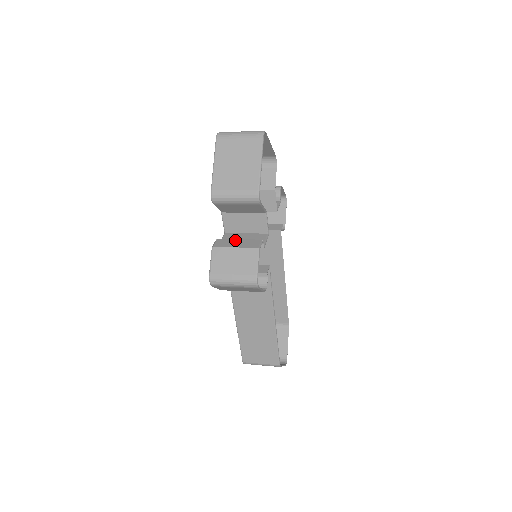
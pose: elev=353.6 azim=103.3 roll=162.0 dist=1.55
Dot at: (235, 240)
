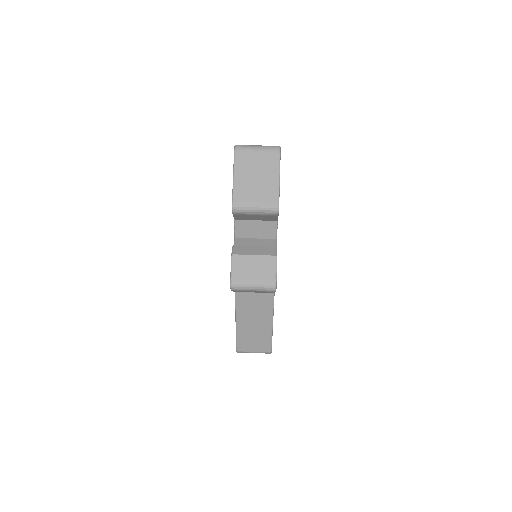
Dot at: (251, 247)
